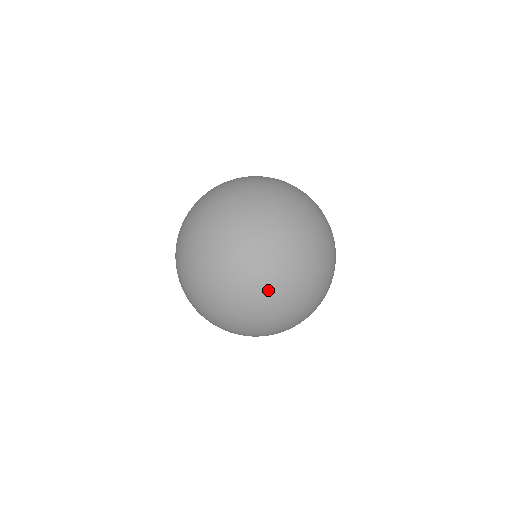
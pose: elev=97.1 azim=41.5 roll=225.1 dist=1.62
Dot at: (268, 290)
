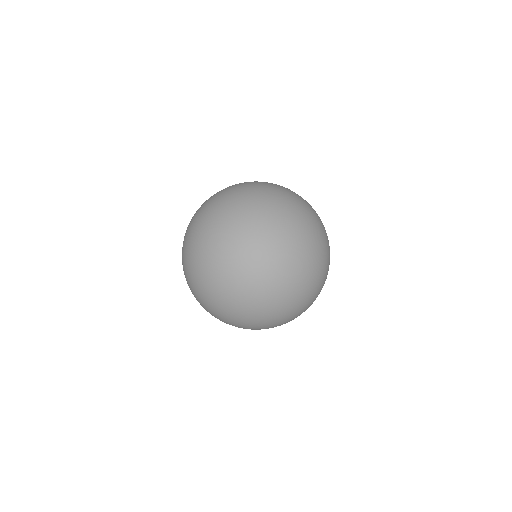
Dot at: occluded
